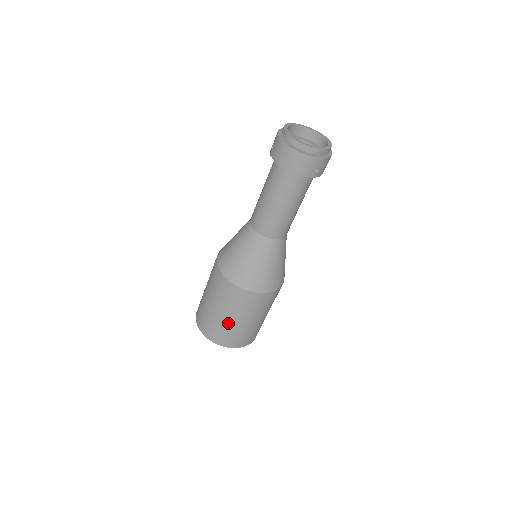
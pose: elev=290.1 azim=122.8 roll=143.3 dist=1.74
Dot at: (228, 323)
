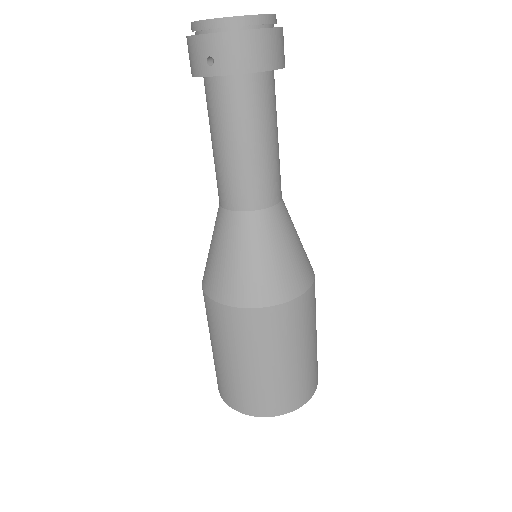
Dot at: (213, 352)
